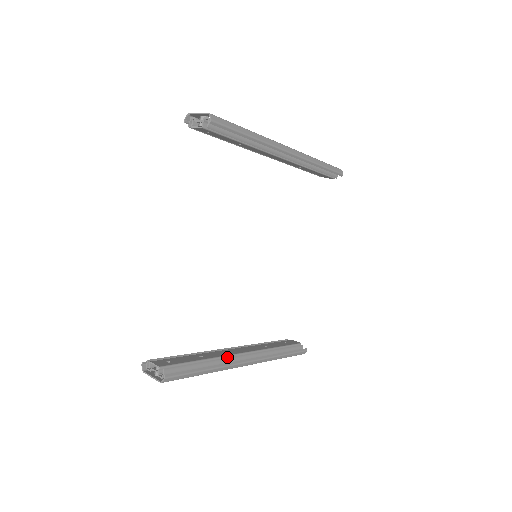
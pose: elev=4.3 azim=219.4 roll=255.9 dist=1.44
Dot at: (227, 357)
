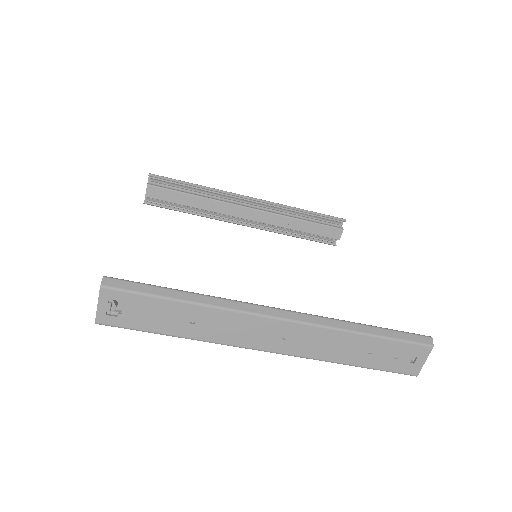
Dot at: occluded
